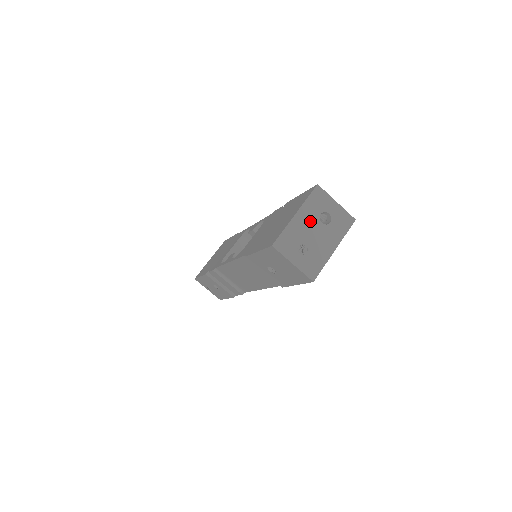
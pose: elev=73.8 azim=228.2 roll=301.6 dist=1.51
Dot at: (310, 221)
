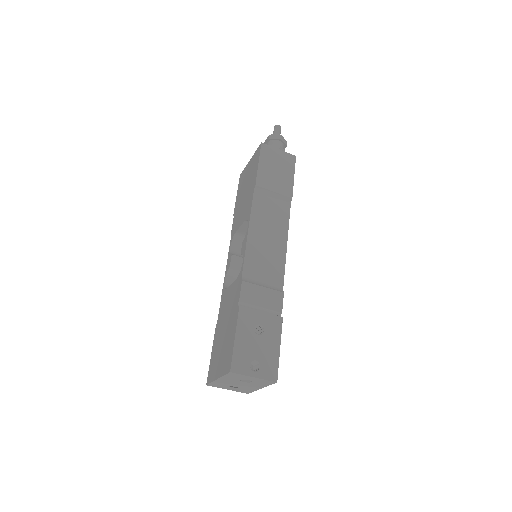
Dot at: (232, 381)
